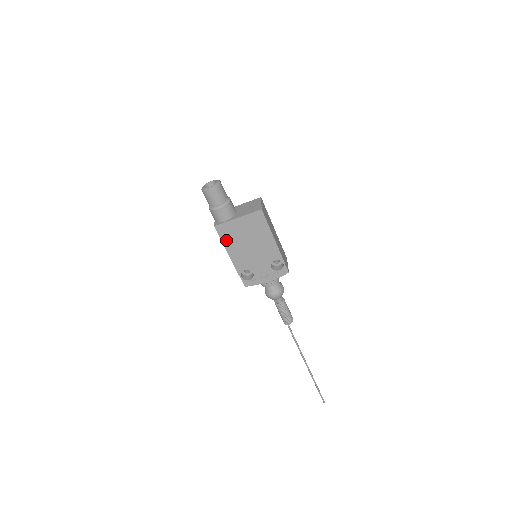
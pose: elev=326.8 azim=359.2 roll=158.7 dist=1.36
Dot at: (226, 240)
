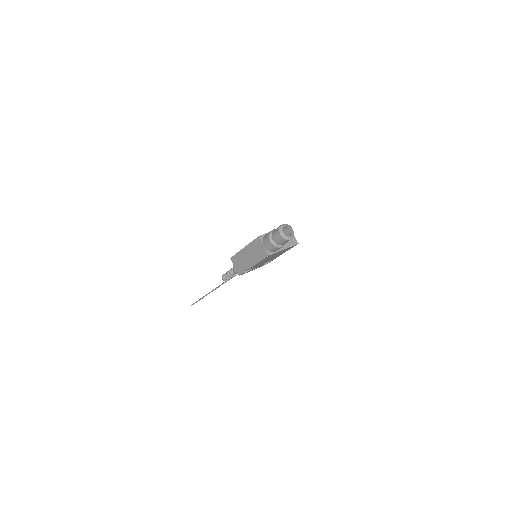
Dot at: occluded
